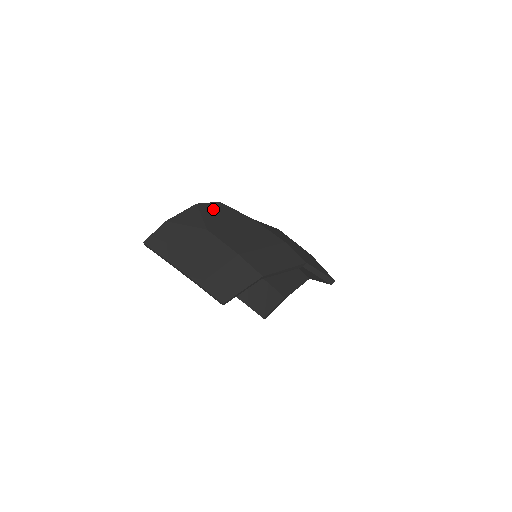
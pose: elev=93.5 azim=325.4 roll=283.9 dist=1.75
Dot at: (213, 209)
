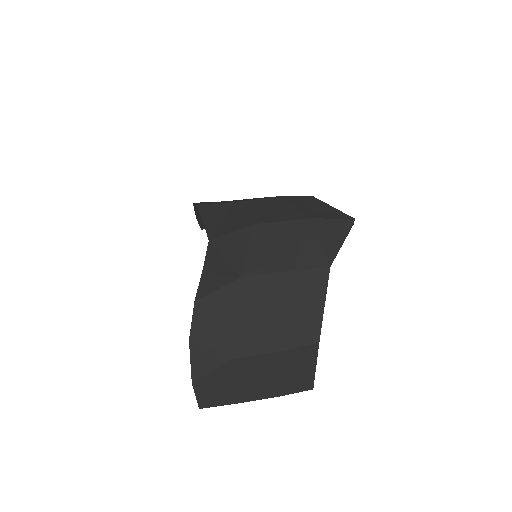
Dot at: (204, 323)
